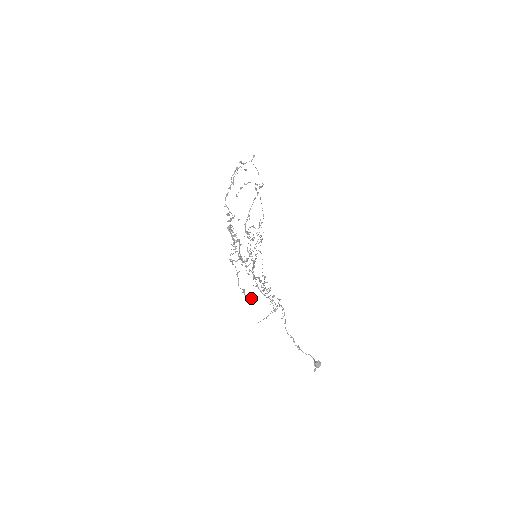
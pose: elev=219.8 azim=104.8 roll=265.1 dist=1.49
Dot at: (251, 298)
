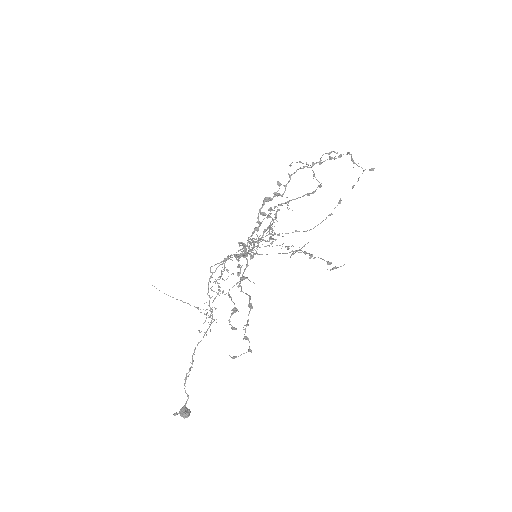
Dot at: occluded
